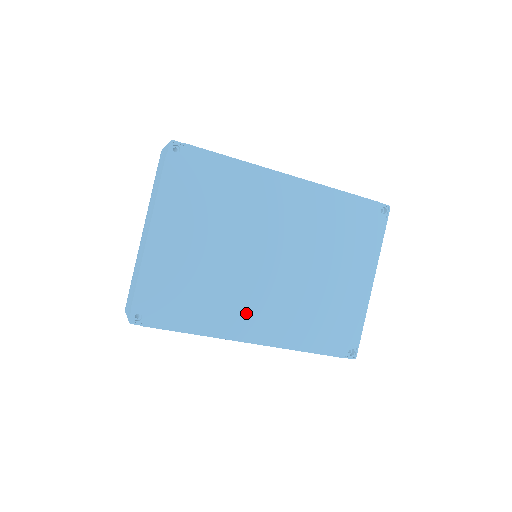
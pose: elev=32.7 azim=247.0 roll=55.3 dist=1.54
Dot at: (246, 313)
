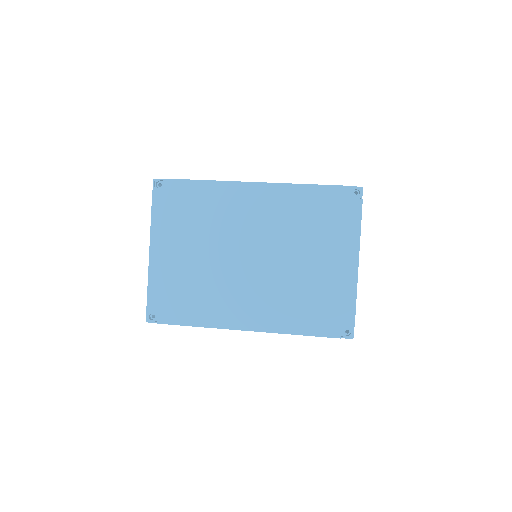
Dot at: (237, 305)
